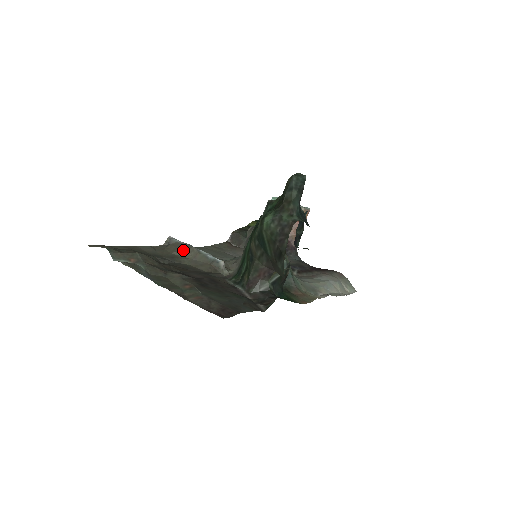
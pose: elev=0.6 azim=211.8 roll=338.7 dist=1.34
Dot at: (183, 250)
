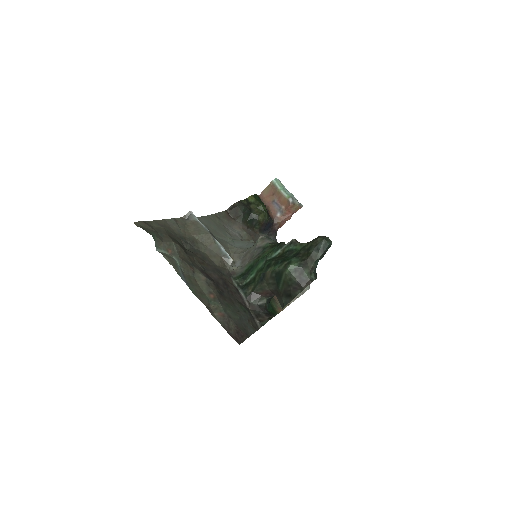
Dot at: (202, 235)
